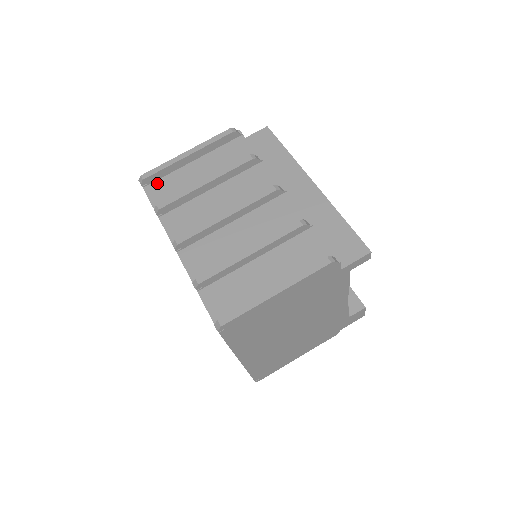
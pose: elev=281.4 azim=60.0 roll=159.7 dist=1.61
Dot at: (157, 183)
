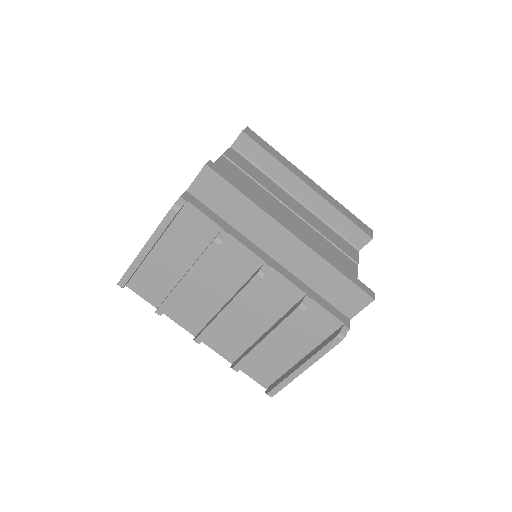
Dot at: (136, 279)
